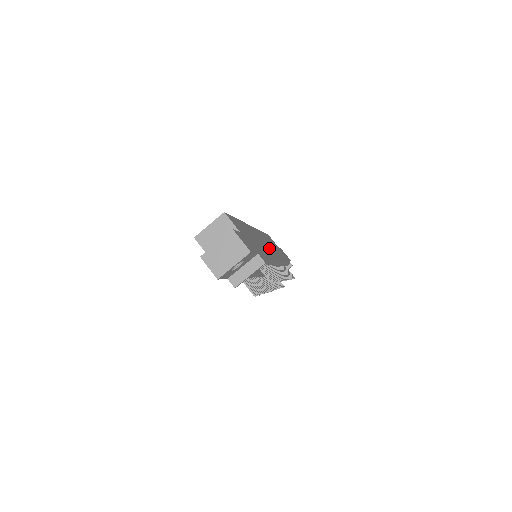
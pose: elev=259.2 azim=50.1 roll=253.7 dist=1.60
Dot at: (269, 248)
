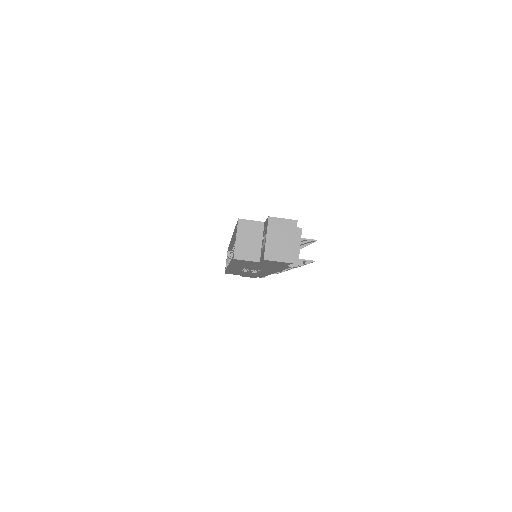
Dot at: occluded
